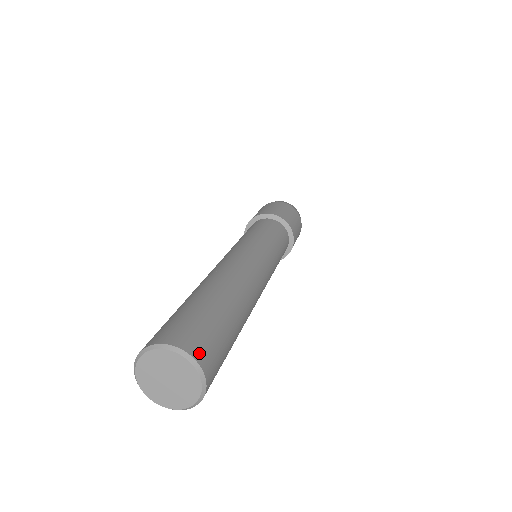
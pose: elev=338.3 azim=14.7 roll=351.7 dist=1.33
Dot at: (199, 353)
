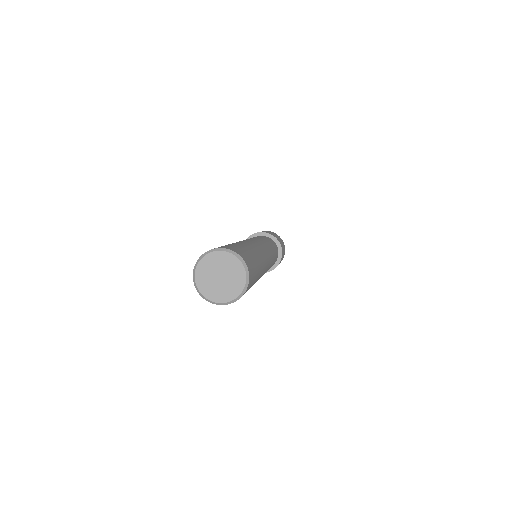
Dot at: (233, 250)
